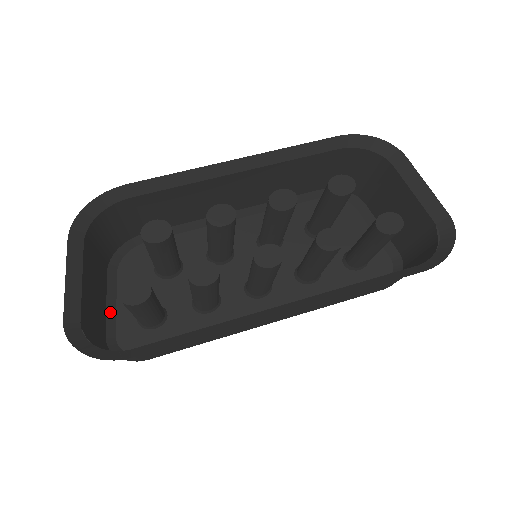
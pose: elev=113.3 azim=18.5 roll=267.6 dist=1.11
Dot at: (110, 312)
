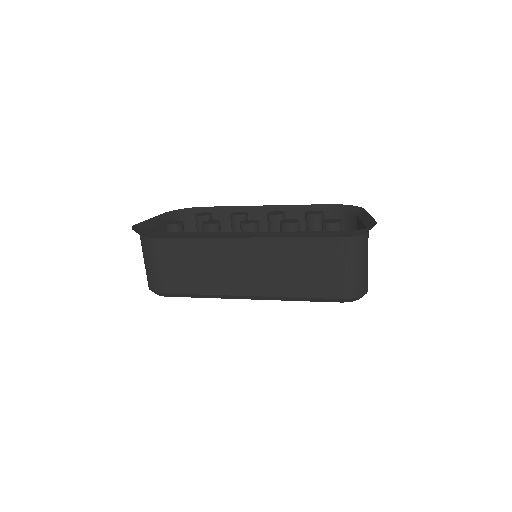
Dot at: occluded
